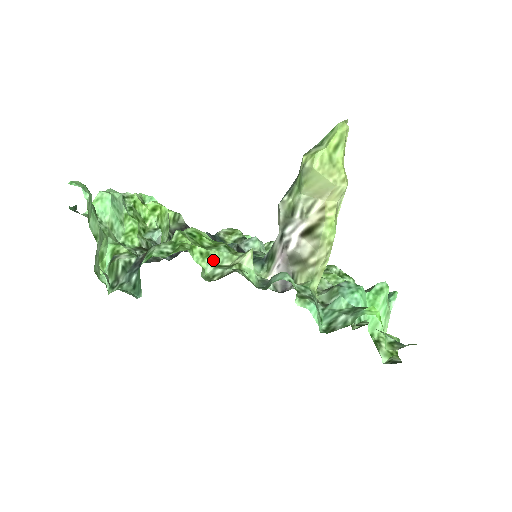
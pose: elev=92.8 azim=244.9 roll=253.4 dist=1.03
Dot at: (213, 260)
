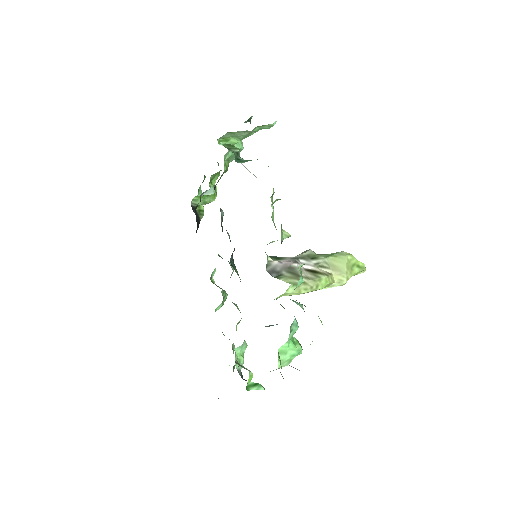
Dot at: (273, 211)
